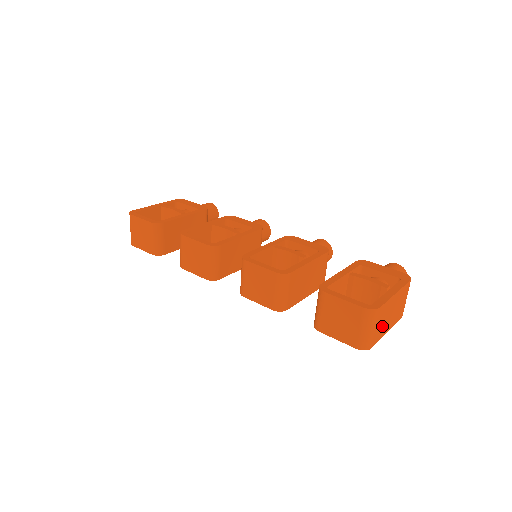
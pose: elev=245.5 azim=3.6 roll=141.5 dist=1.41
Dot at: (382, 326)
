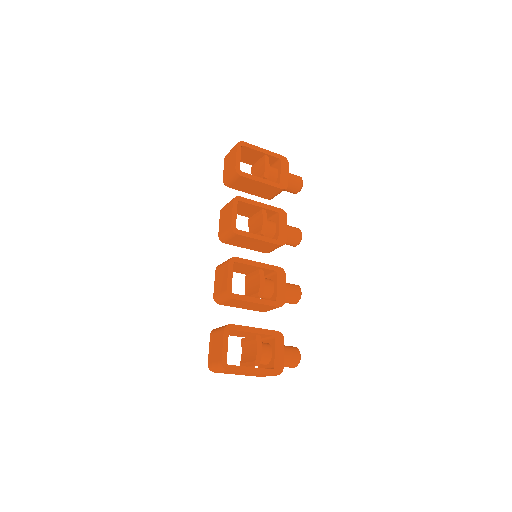
Dot at: (231, 373)
